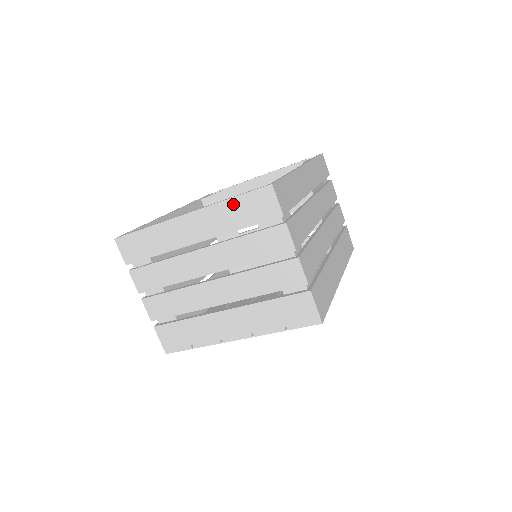
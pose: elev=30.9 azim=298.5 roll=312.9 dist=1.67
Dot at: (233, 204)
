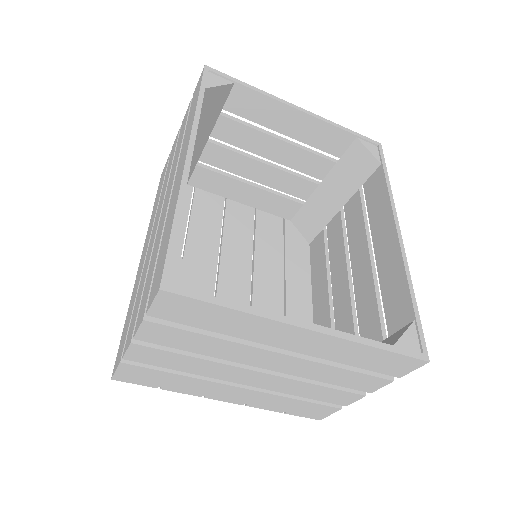
Dot at: (372, 352)
